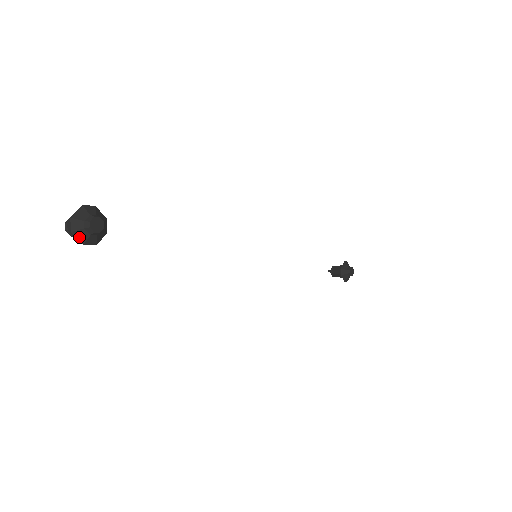
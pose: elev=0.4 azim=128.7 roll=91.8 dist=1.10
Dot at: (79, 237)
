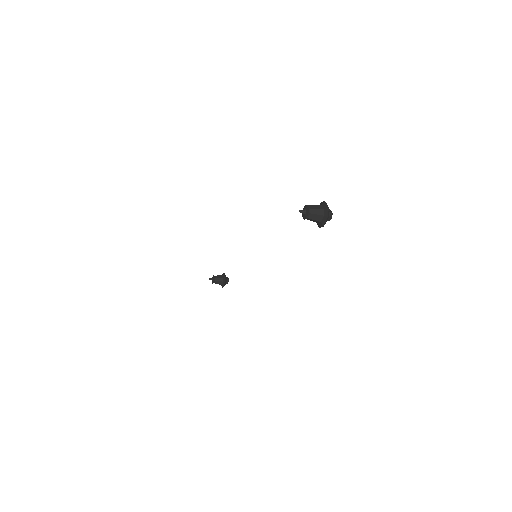
Dot at: (326, 221)
